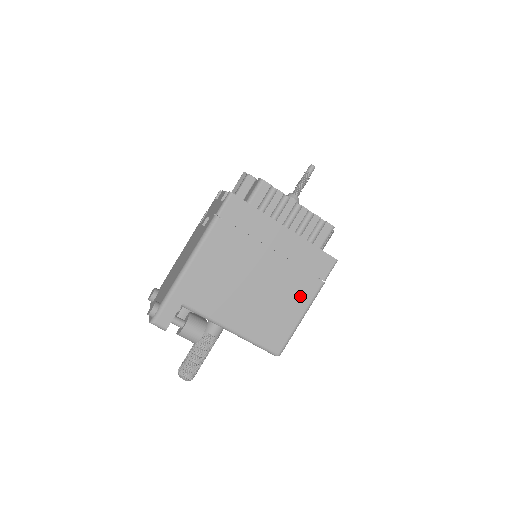
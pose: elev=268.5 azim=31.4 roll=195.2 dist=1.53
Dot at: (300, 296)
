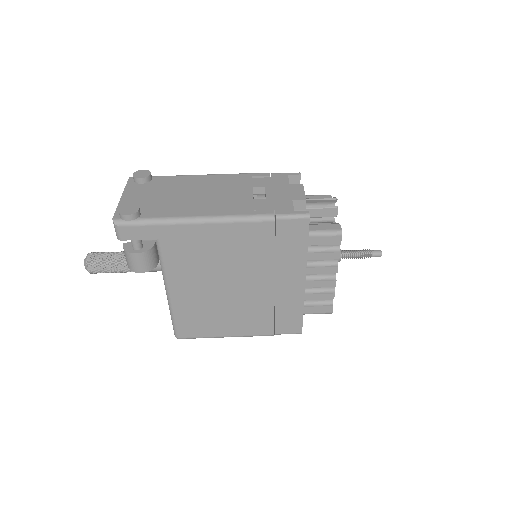
Dot at: (246, 326)
